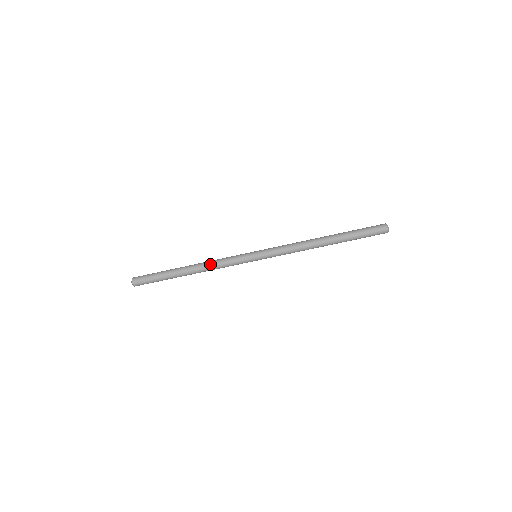
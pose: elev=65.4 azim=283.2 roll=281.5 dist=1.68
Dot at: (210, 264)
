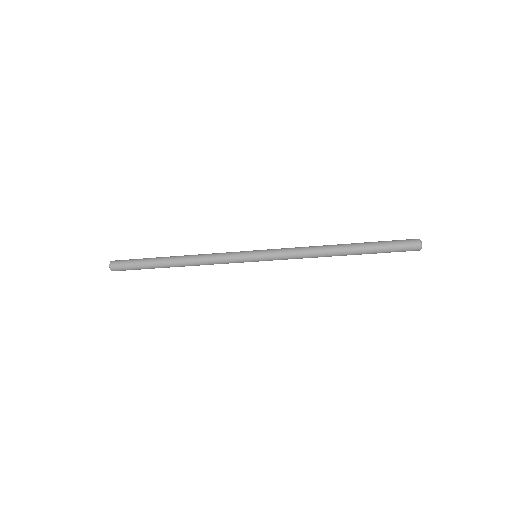
Dot at: (201, 264)
